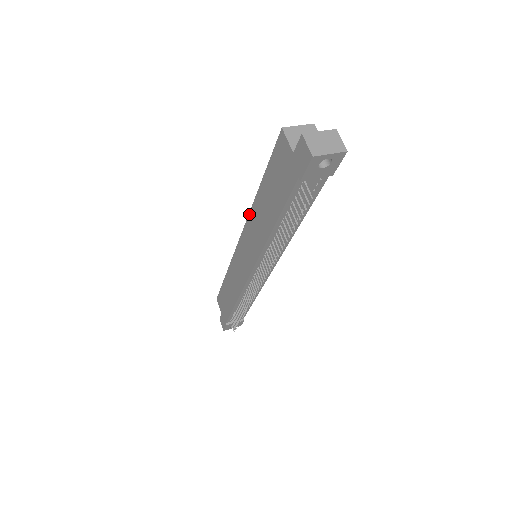
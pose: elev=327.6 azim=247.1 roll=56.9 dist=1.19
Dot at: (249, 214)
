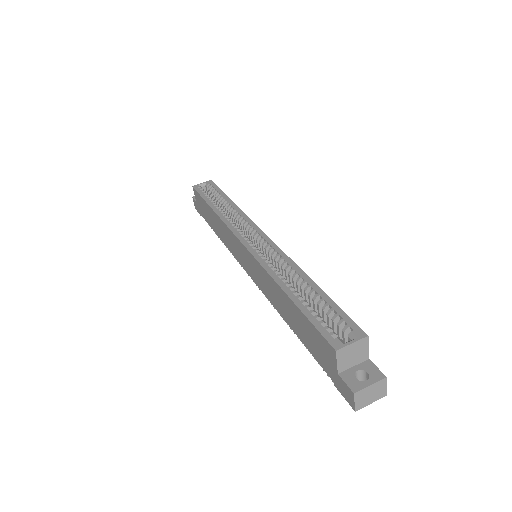
Dot at: (264, 270)
